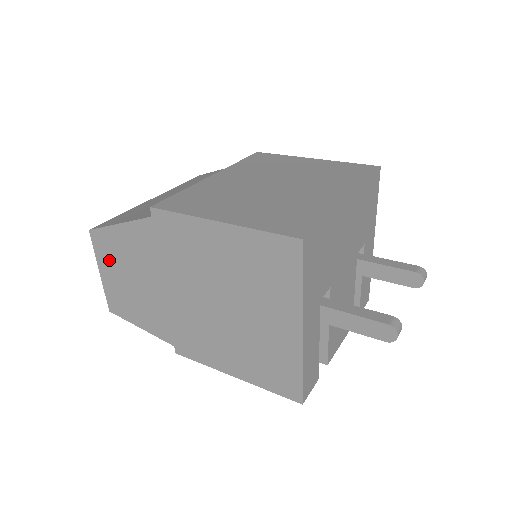
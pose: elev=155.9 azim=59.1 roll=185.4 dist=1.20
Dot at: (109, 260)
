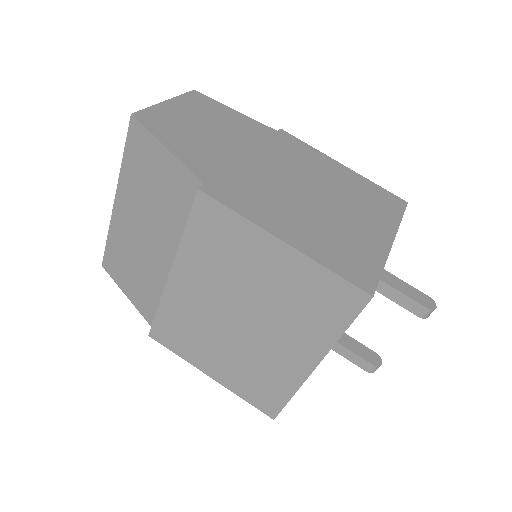
Dot at: occluded
